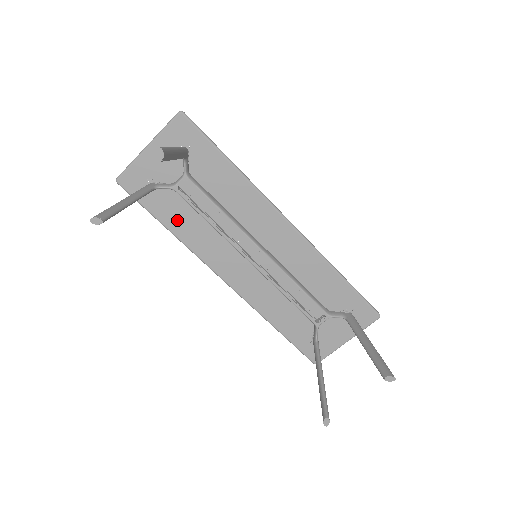
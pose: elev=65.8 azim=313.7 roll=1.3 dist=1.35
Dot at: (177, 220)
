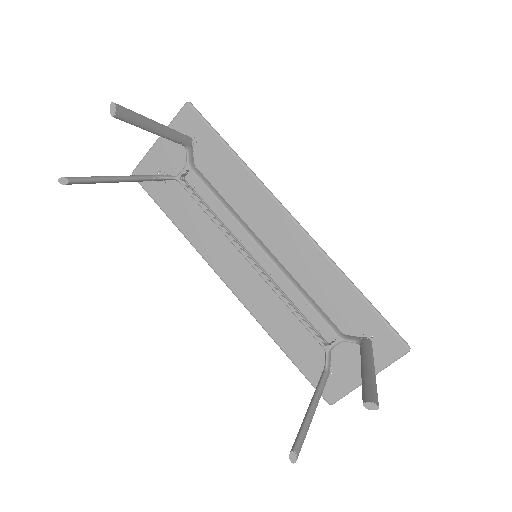
Dot at: (183, 214)
